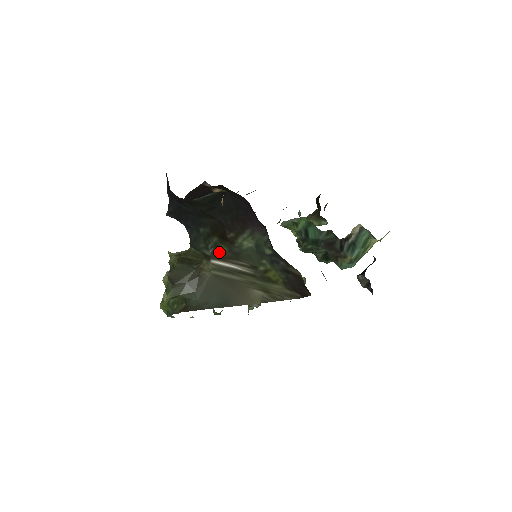
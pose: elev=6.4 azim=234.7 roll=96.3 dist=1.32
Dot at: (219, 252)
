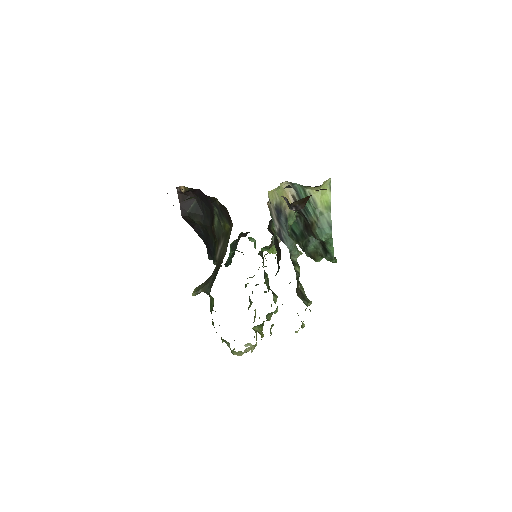
Dot at: (216, 247)
